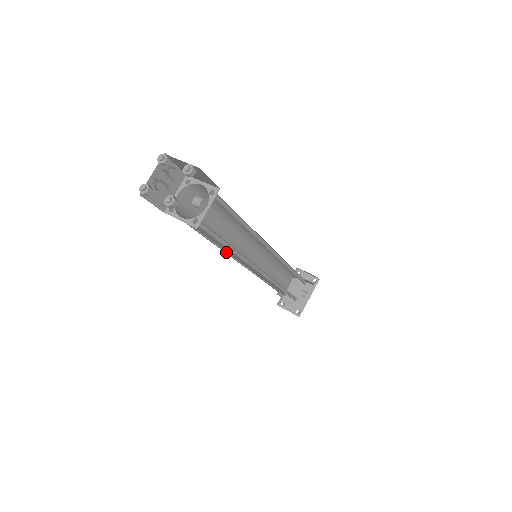
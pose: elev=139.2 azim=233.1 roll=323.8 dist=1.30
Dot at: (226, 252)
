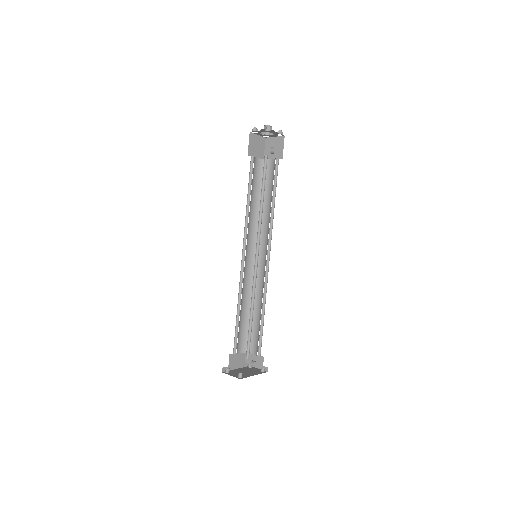
Dot at: (244, 232)
